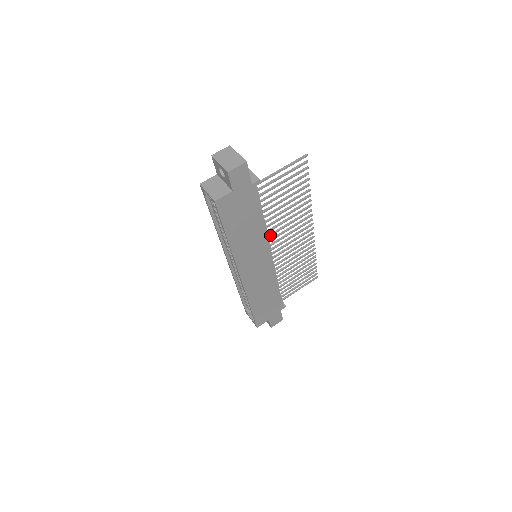
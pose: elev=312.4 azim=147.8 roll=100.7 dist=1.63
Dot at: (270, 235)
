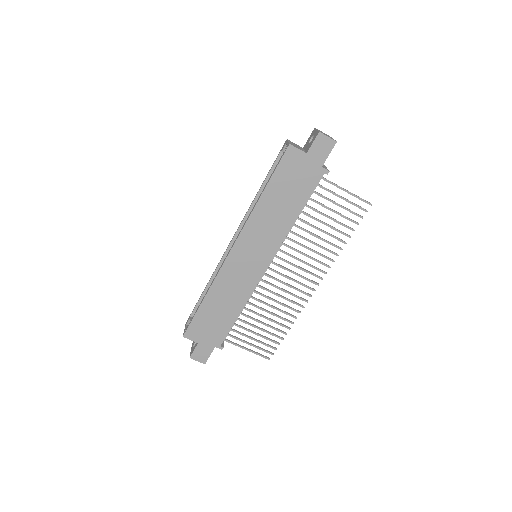
Dot at: (285, 244)
